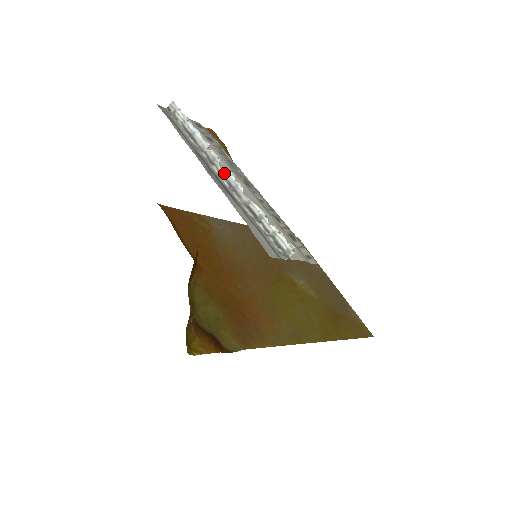
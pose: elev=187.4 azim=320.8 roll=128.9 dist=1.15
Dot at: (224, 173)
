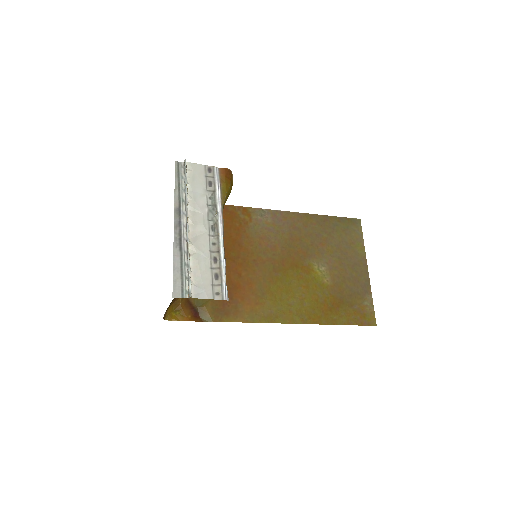
Dot at: (187, 227)
